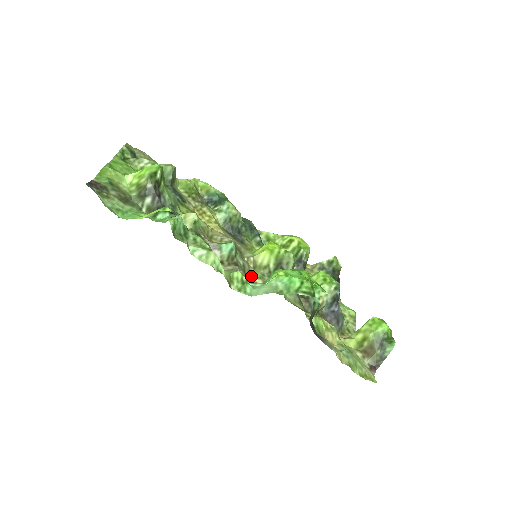
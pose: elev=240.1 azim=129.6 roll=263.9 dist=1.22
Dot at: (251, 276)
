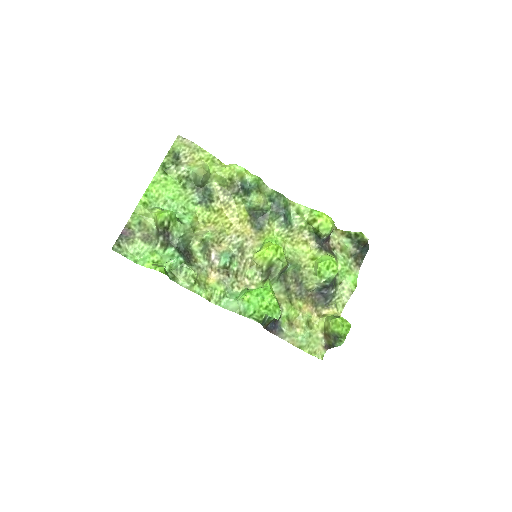
Dot at: (244, 276)
